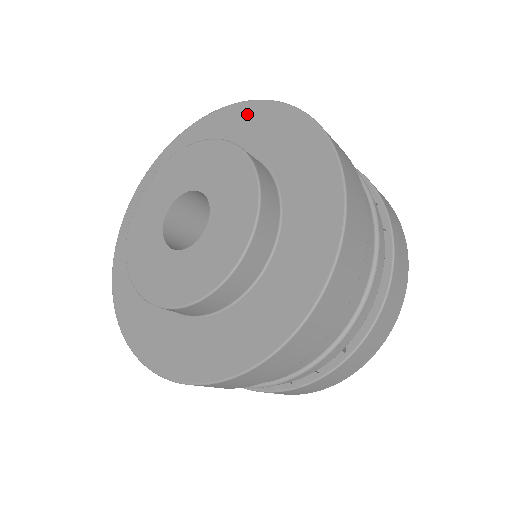
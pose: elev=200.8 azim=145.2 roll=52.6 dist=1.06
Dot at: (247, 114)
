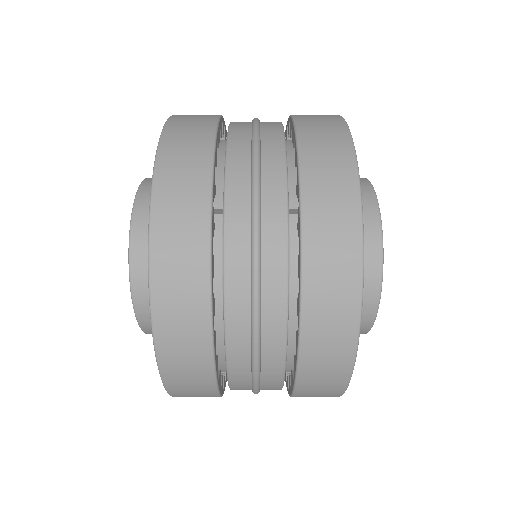
Dot at: occluded
